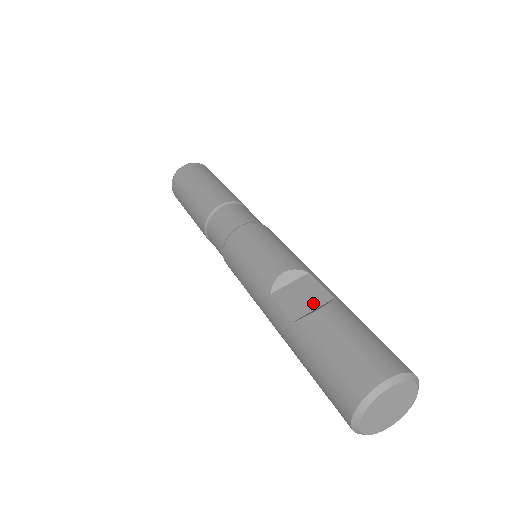
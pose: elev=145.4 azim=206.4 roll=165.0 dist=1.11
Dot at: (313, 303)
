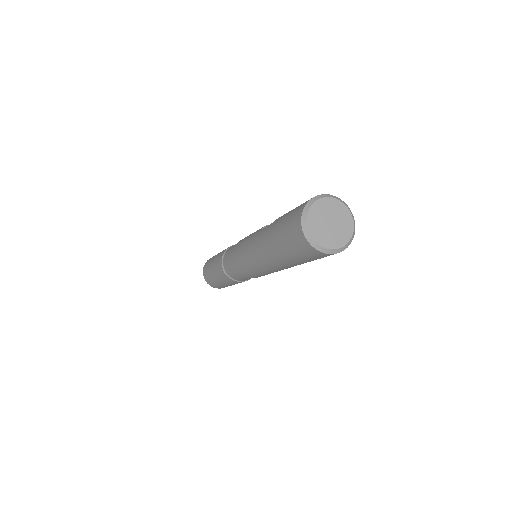
Dot at: occluded
